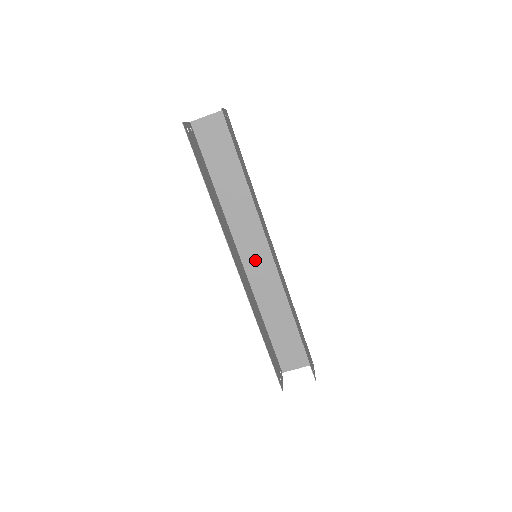
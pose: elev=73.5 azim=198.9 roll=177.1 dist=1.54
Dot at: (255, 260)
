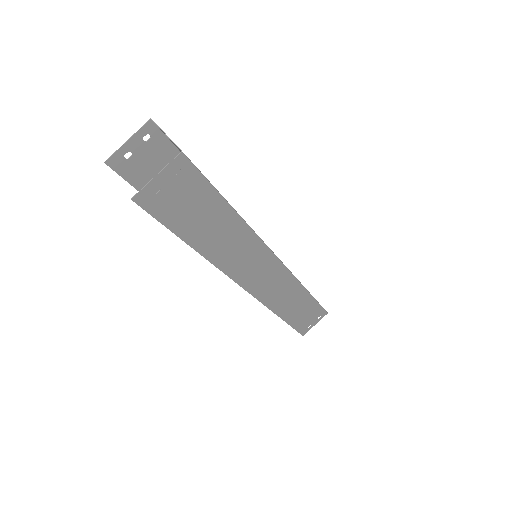
Dot at: occluded
